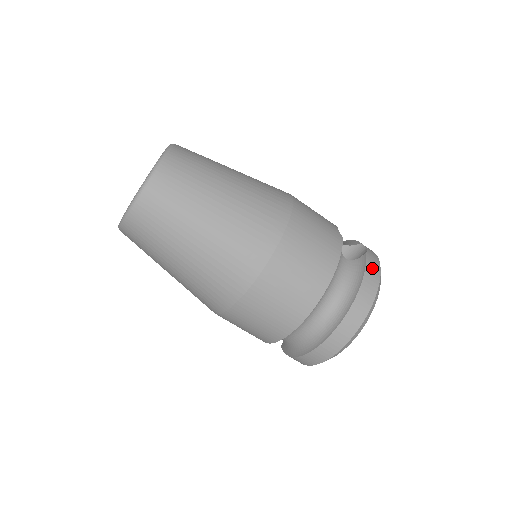
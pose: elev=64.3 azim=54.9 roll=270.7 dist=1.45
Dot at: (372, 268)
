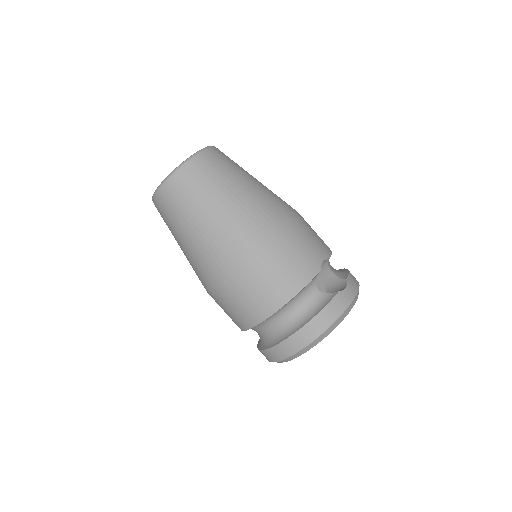
Dot at: (335, 307)
